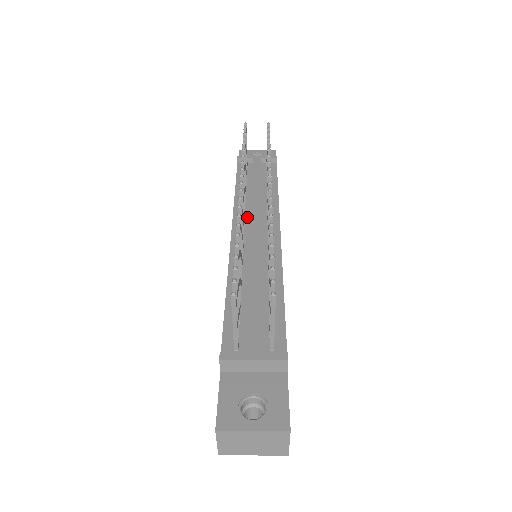
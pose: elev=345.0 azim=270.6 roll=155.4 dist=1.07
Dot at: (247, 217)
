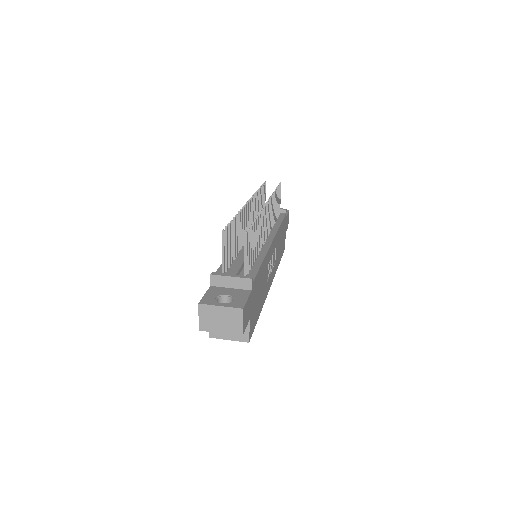
Dot at: occluded
